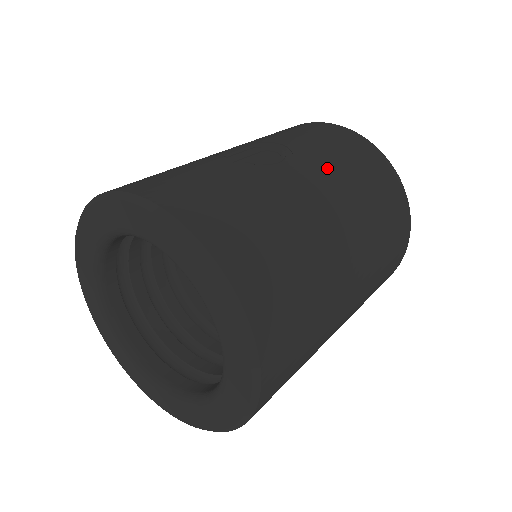
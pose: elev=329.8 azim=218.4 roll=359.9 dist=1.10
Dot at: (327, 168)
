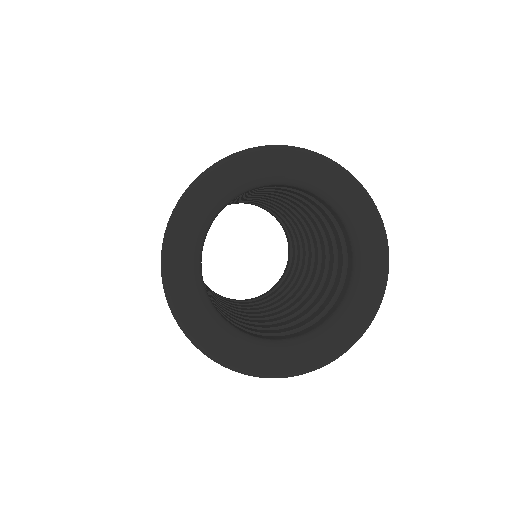
Dot at: occluded
